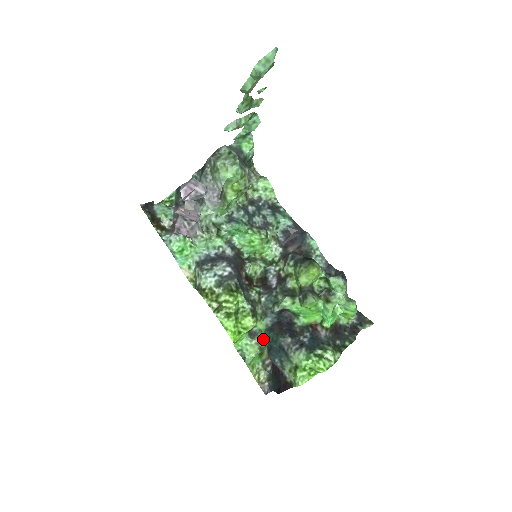
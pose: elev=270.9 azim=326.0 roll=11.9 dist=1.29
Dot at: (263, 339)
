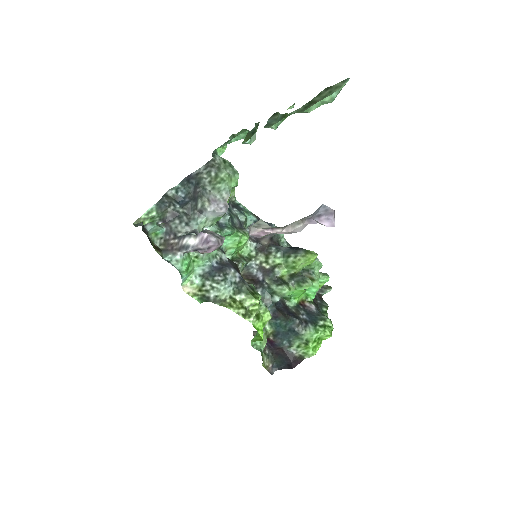
Dot at: (269, 328)
